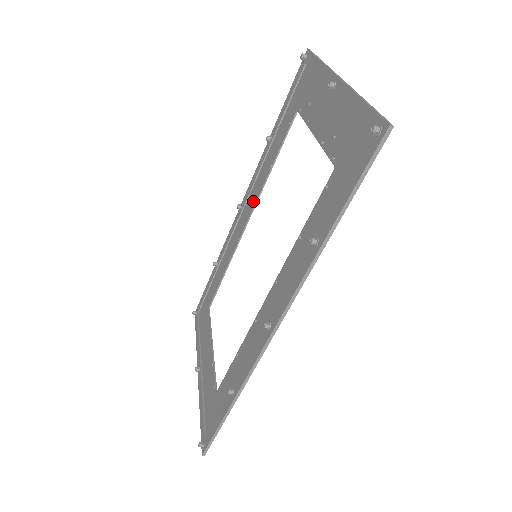
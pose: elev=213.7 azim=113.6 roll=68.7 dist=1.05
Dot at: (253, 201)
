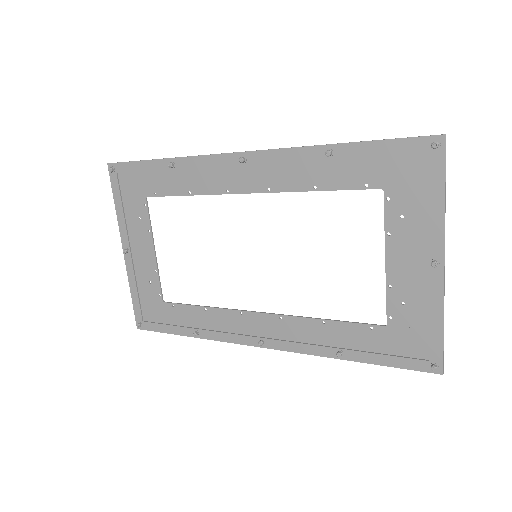
Dot at: (268, 184)
